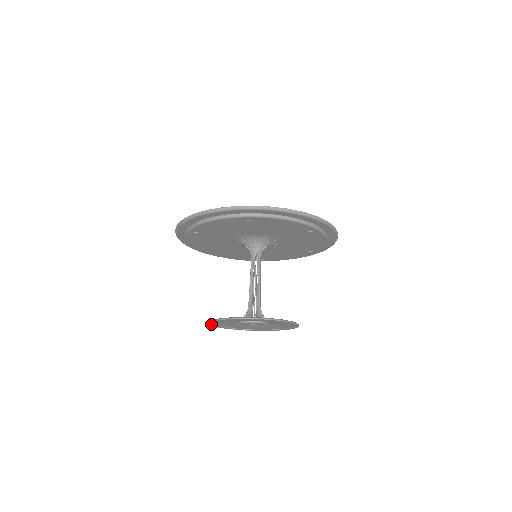
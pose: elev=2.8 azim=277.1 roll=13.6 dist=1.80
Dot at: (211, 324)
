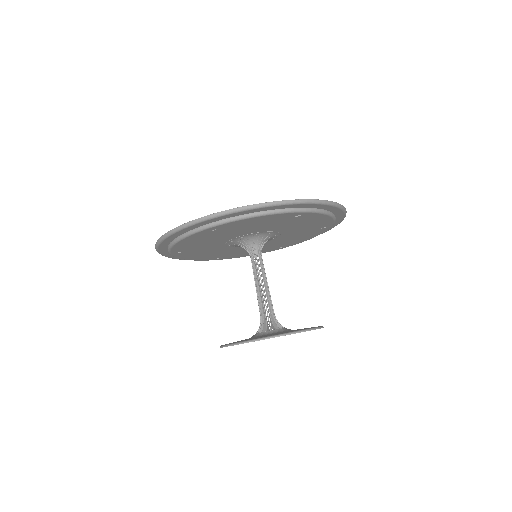
Dot at: occluded
